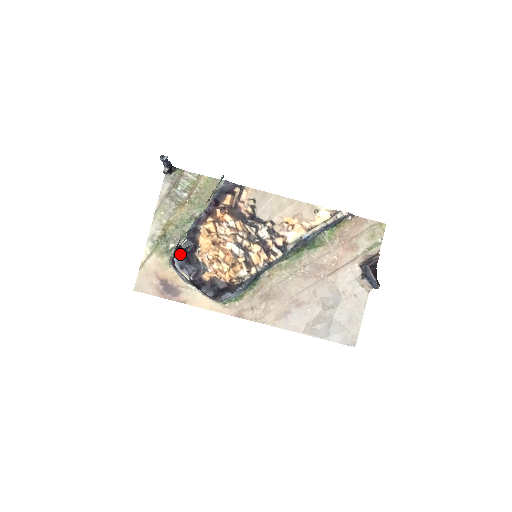
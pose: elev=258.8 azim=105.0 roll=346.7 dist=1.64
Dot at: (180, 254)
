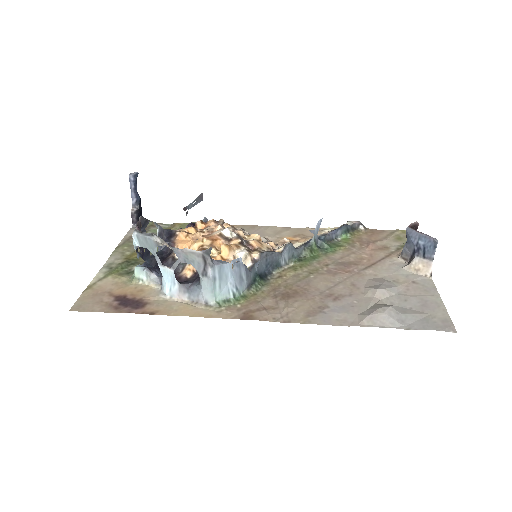
Dot at: (148, 265)
